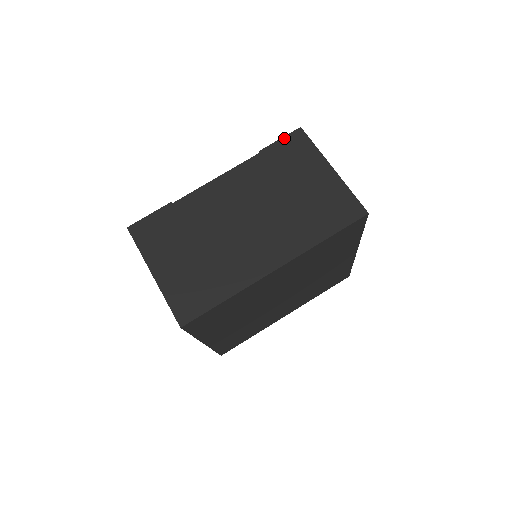
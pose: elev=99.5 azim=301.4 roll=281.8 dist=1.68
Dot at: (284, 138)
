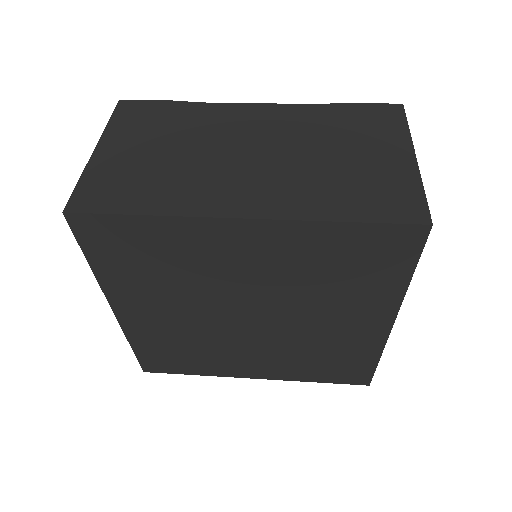
Dot at: (372, 104)
